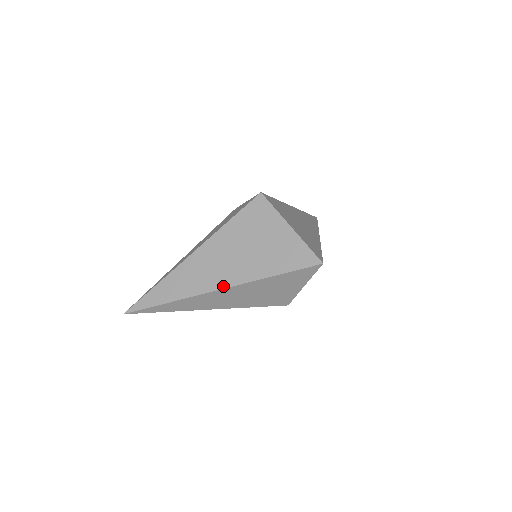
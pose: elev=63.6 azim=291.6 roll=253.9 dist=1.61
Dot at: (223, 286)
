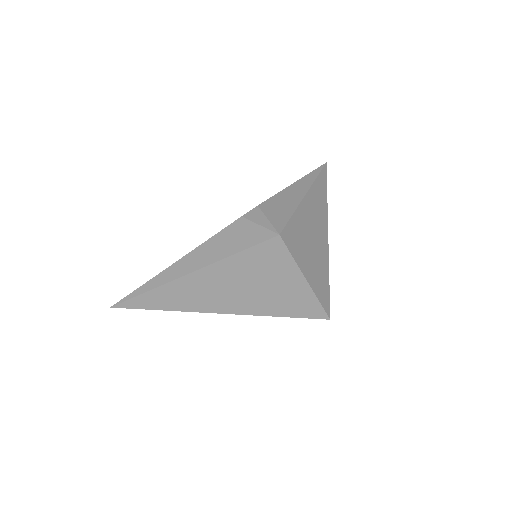
Dot at: (222, 312)
